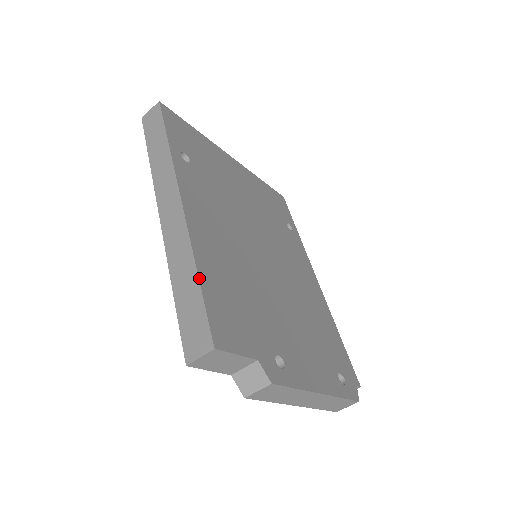
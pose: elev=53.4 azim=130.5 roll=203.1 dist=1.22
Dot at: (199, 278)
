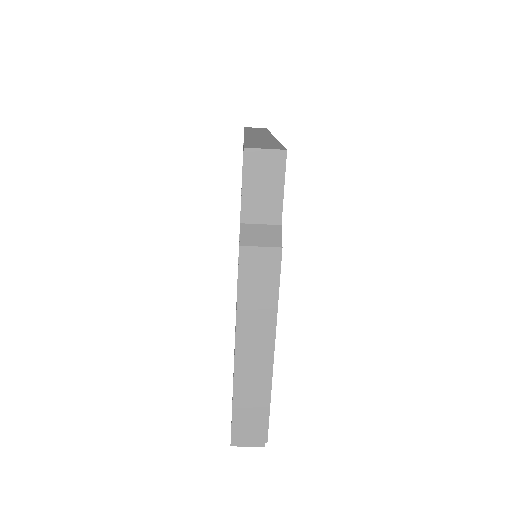
Dot at: occluded
